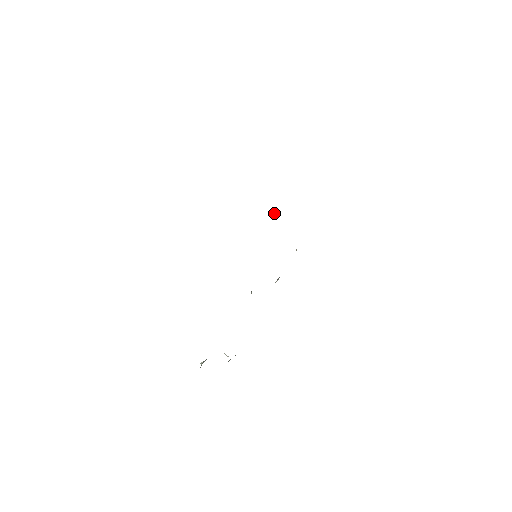
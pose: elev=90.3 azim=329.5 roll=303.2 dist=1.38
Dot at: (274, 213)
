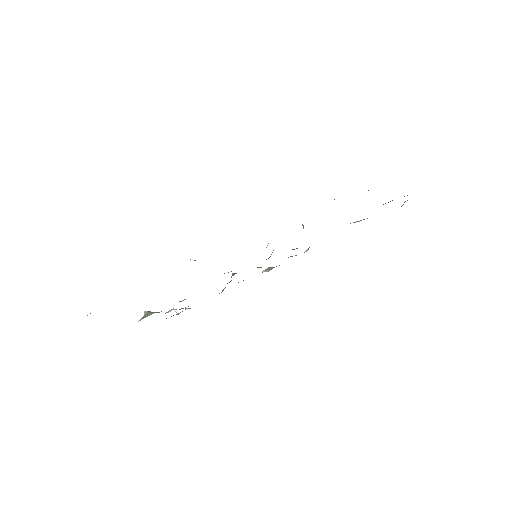
Dot at: (302, 225)
